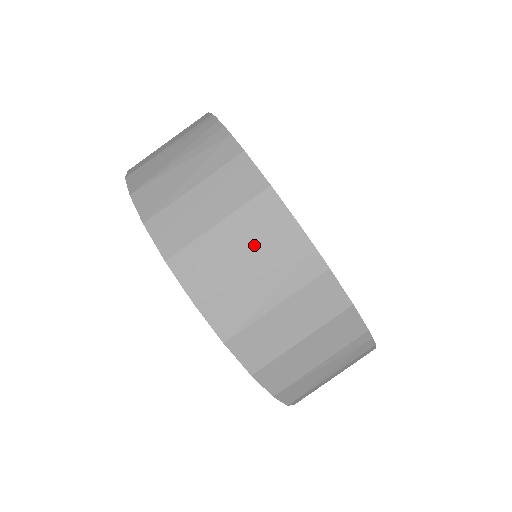
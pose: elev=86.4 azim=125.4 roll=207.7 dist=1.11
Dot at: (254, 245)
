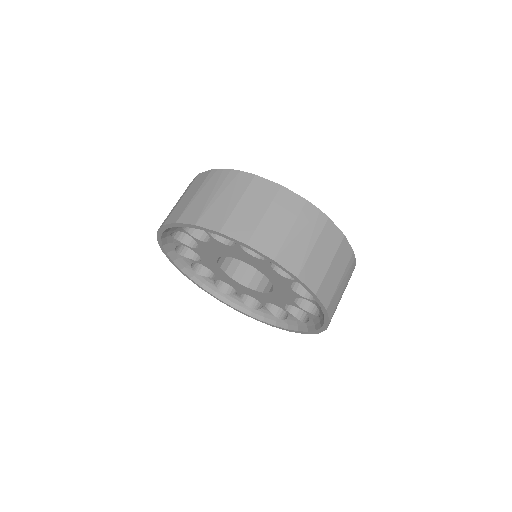
Dot at: (289, 218)
